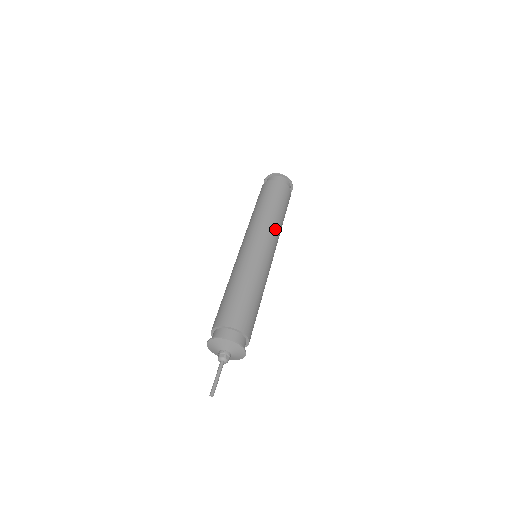
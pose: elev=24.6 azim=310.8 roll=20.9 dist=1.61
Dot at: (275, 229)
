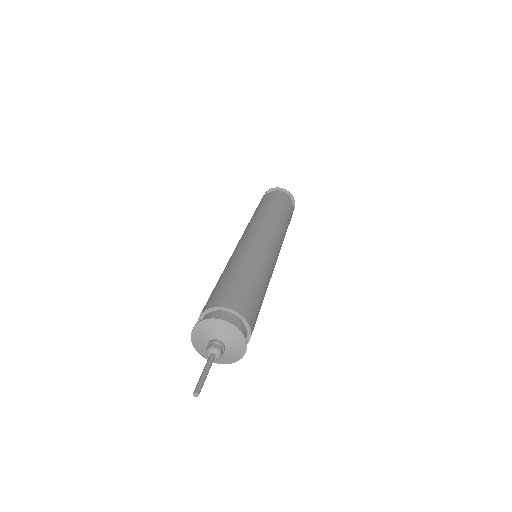
Dot at: (282, 236)
